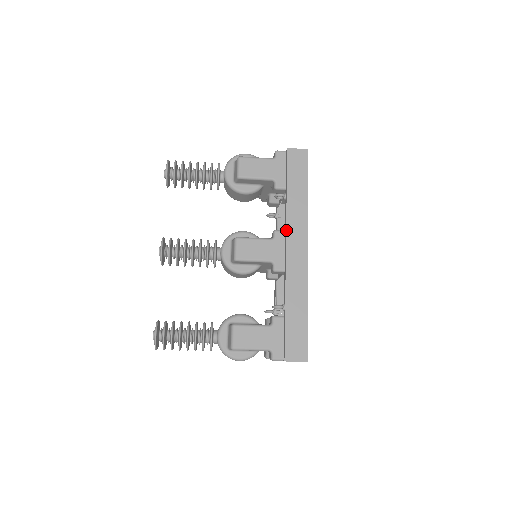
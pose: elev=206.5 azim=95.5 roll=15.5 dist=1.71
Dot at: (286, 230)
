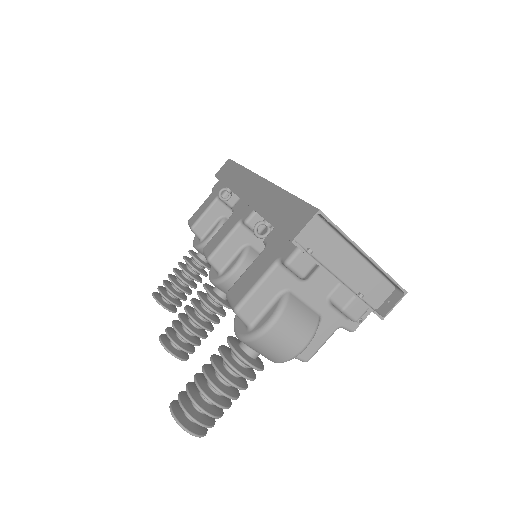
Dot at: occluded
